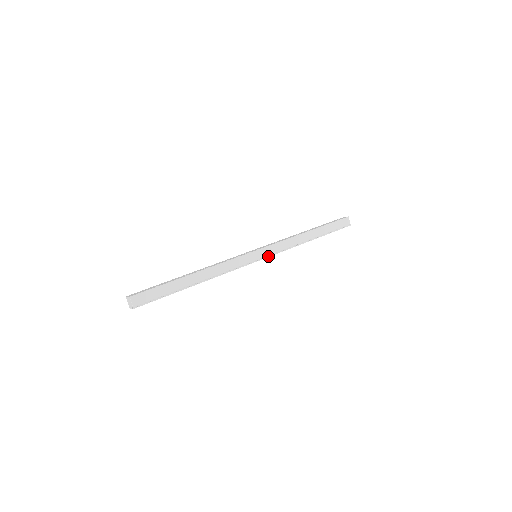
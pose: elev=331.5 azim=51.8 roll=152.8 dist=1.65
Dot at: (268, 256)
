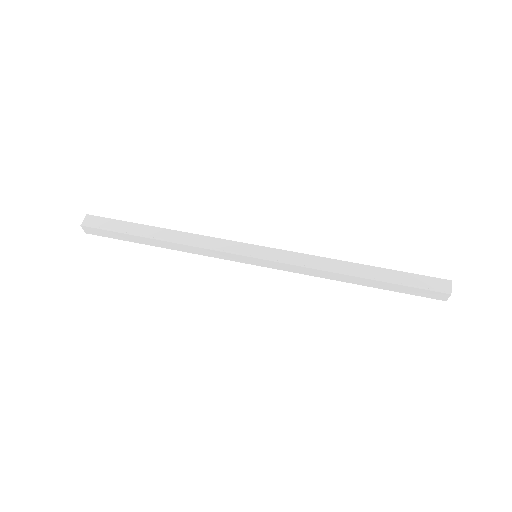
Dot at: (269, 259)
